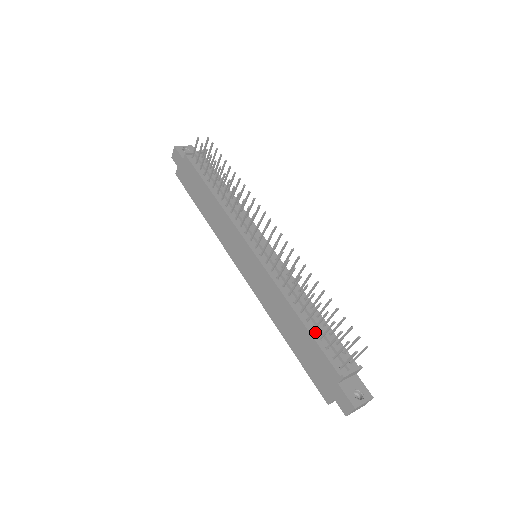
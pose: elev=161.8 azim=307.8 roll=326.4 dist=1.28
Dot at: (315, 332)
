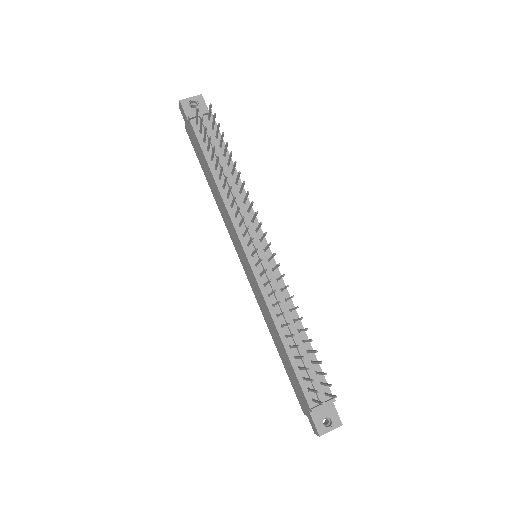
Dot at: (296, 360)
